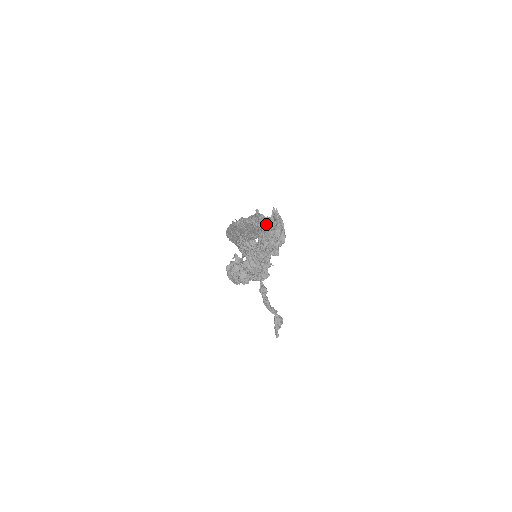
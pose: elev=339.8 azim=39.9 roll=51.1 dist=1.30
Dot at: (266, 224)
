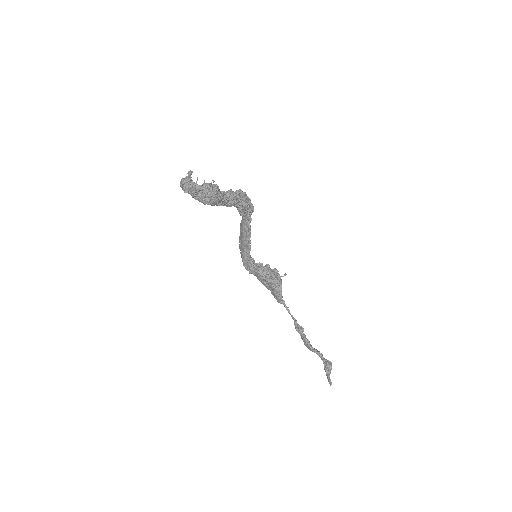
Dot at: occluded
